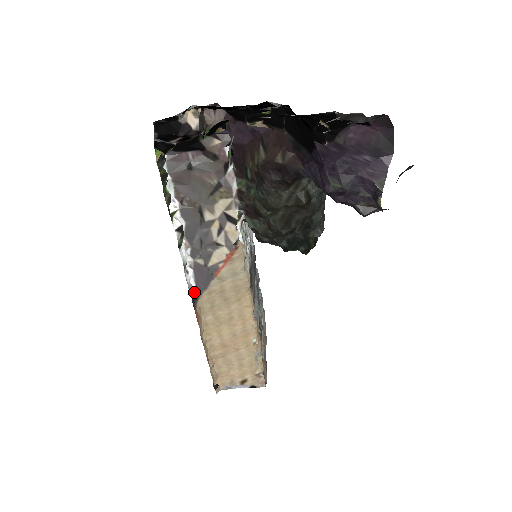
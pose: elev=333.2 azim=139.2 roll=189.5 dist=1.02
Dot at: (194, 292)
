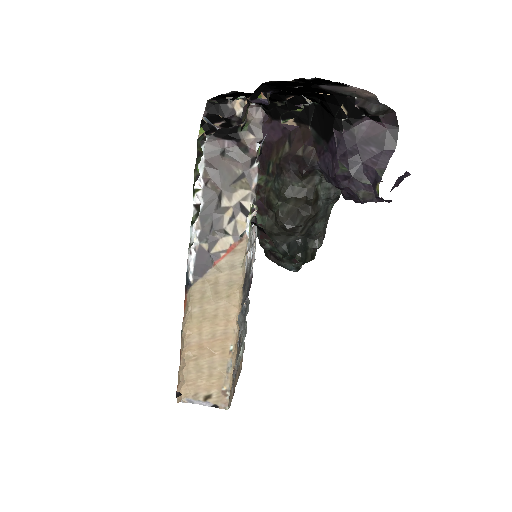
Dot at: (190, 277)
